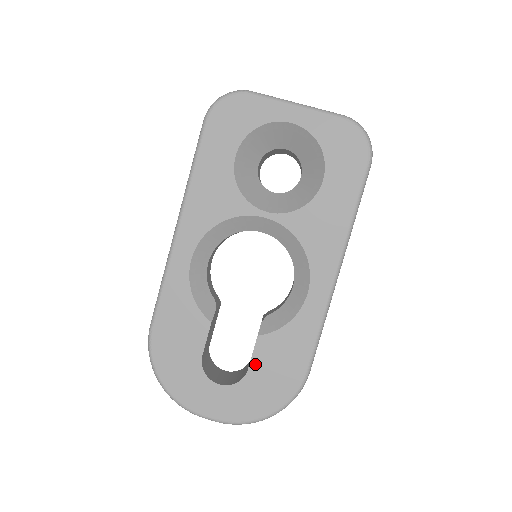
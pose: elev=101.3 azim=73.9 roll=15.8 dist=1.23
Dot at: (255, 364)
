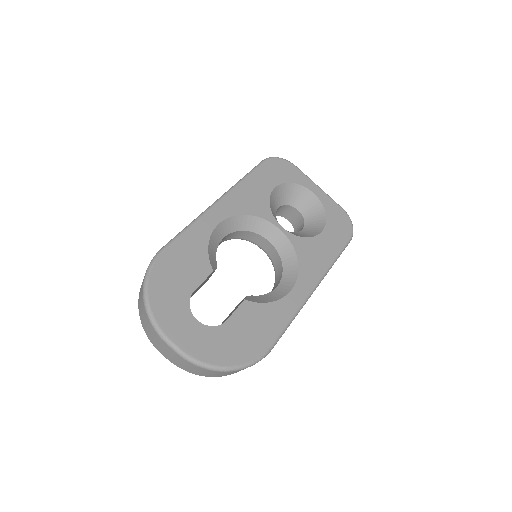
Dot at: (234, 319)
